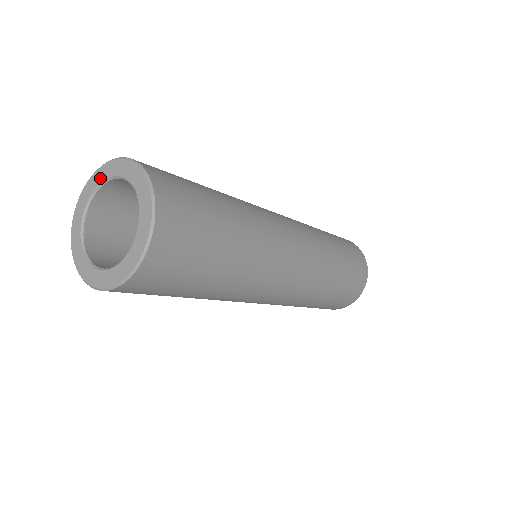
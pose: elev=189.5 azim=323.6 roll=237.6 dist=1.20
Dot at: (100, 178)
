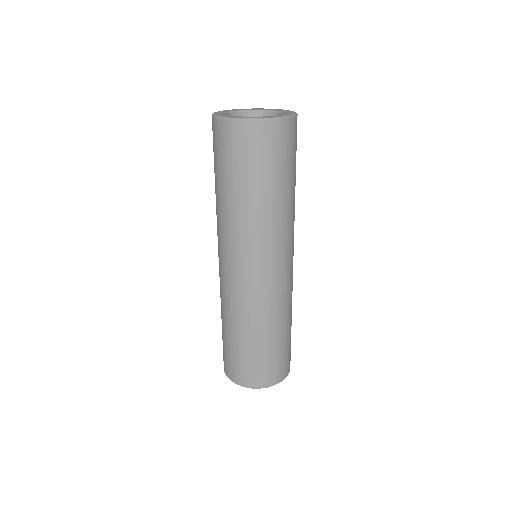
Dot at: (239, 110)
